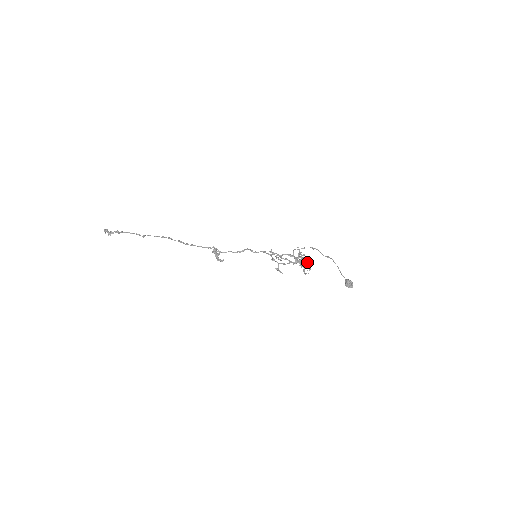
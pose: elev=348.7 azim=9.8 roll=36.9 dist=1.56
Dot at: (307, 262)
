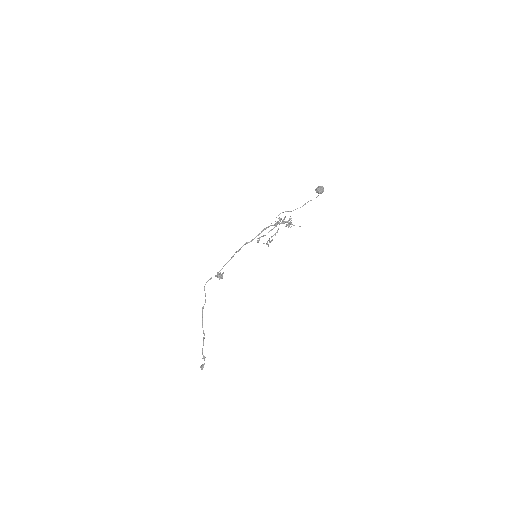
Dot at: (284, 218)
